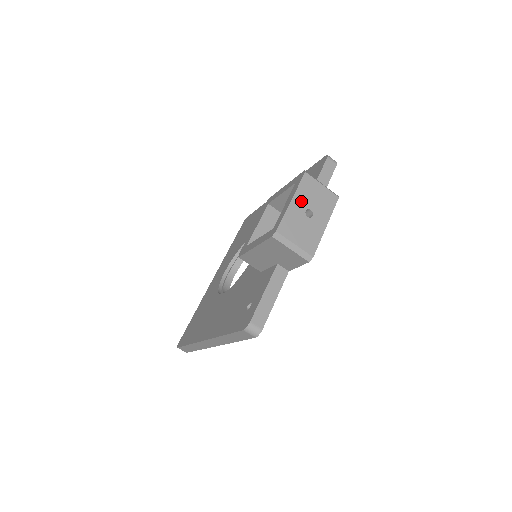
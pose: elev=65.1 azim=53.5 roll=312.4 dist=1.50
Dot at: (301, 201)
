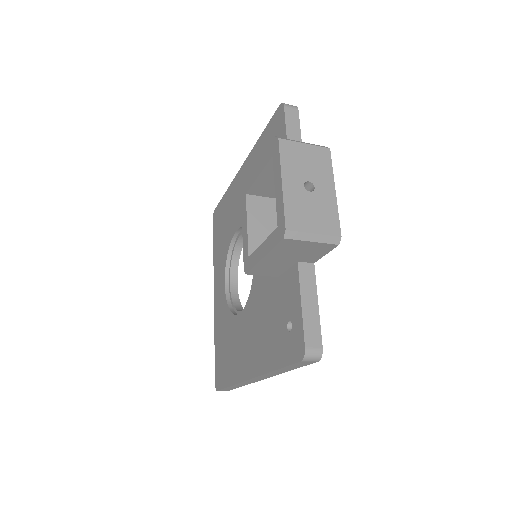
Dot at: (293, 177)
